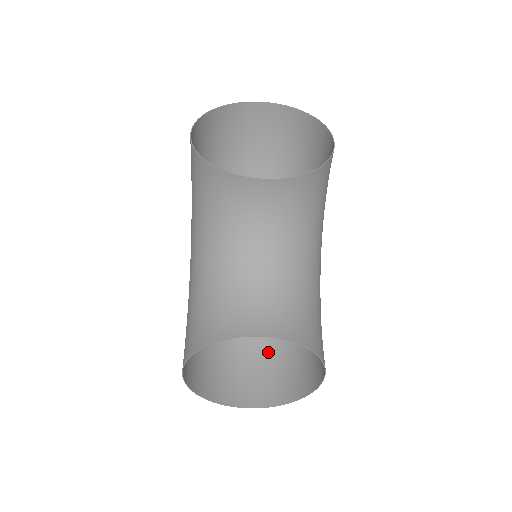
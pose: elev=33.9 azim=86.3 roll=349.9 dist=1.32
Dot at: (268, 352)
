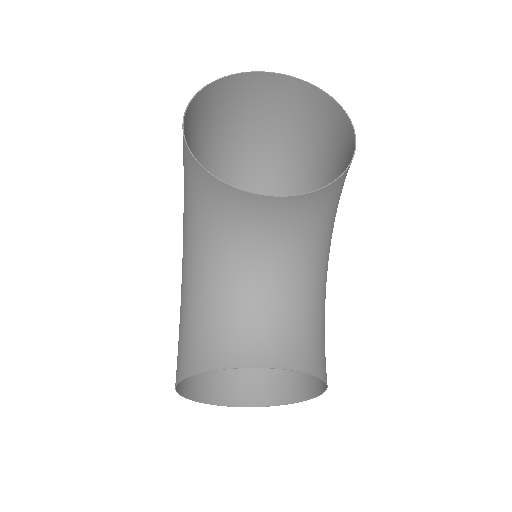
Dot at: occluded
